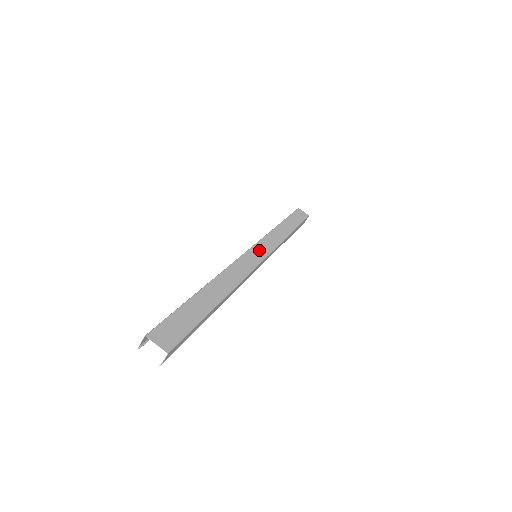
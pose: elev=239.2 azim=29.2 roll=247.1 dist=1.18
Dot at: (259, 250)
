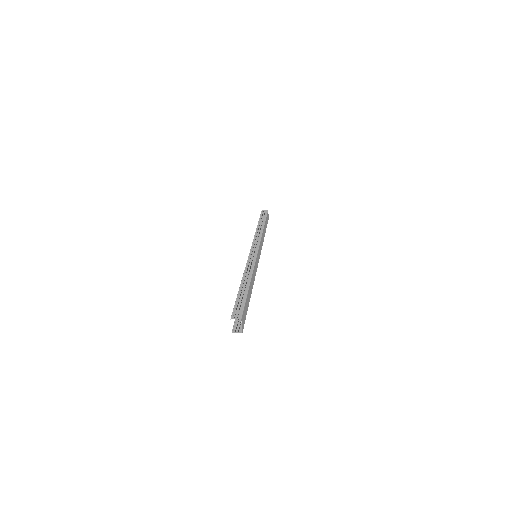
Dot at: (259, 253)
